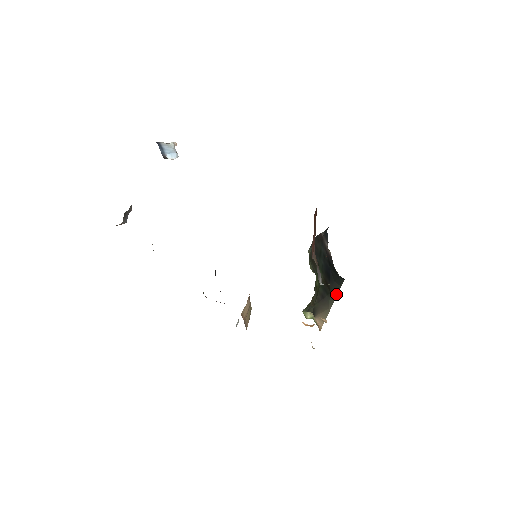
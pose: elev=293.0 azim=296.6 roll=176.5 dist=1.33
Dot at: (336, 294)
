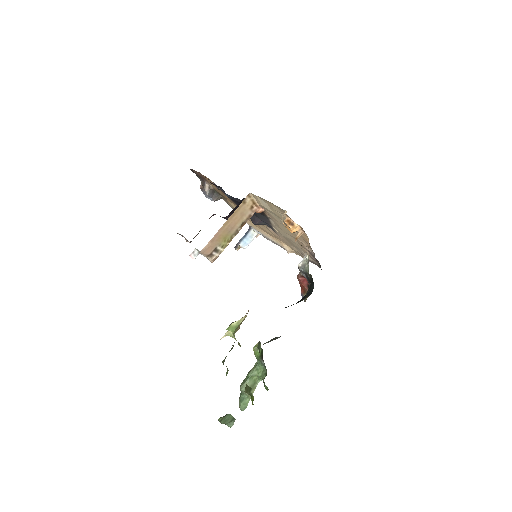
Dot at: occluded
